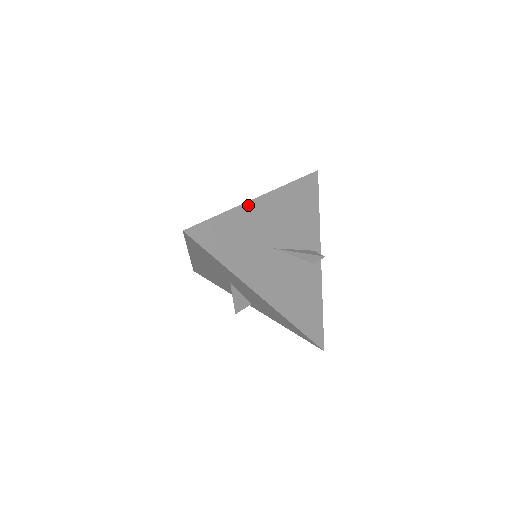
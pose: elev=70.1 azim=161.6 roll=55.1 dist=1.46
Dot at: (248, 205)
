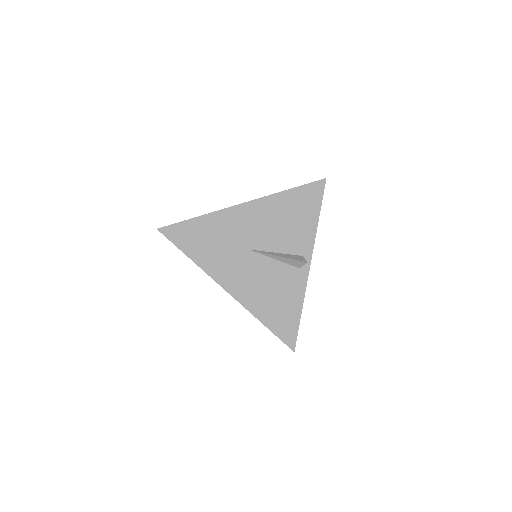
Dot at: (228, 210)
